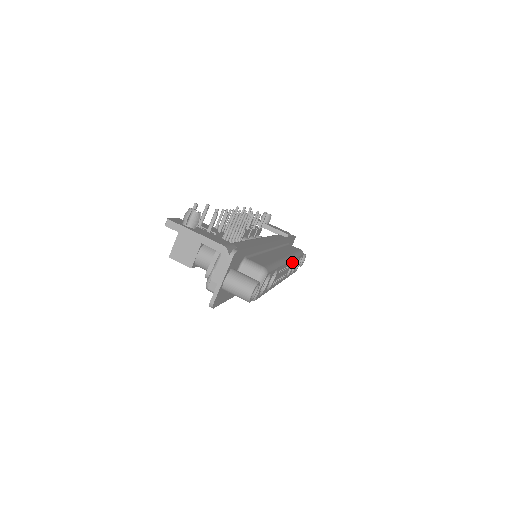
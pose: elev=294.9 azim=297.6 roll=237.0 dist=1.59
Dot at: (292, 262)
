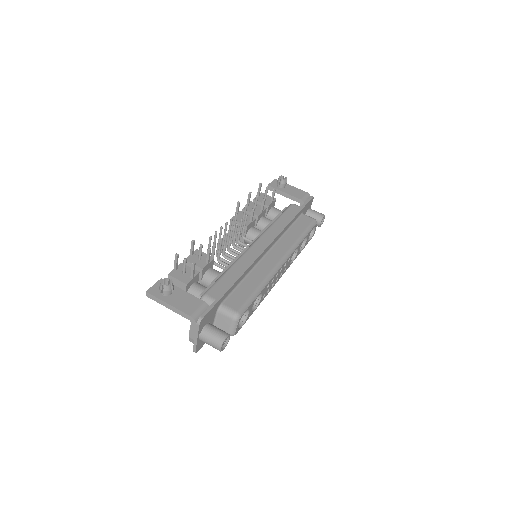
Dot at: (292, 254)
